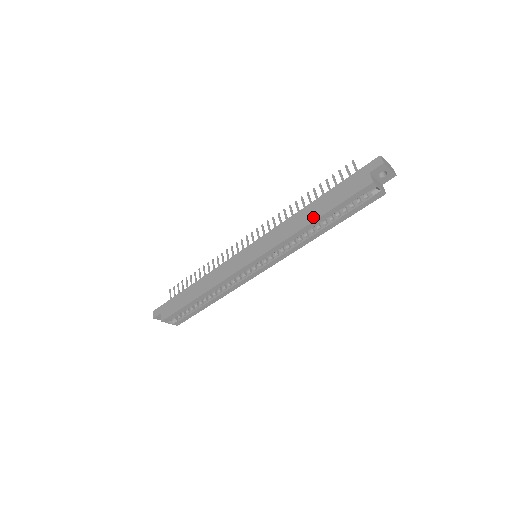
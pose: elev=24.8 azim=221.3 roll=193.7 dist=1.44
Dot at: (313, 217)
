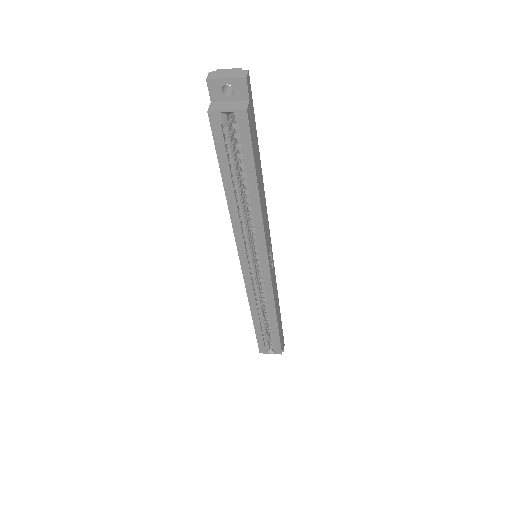
Dot at: (225, 189)
